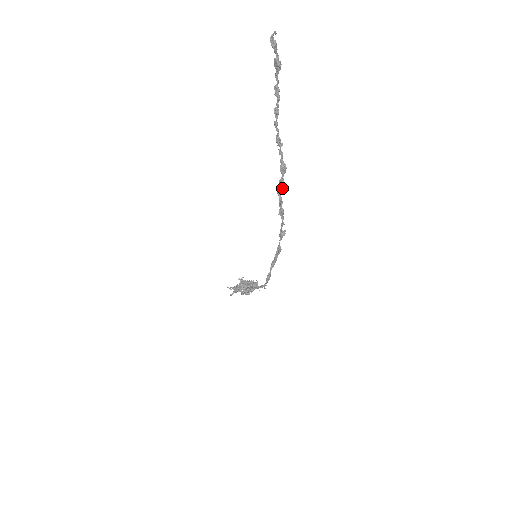
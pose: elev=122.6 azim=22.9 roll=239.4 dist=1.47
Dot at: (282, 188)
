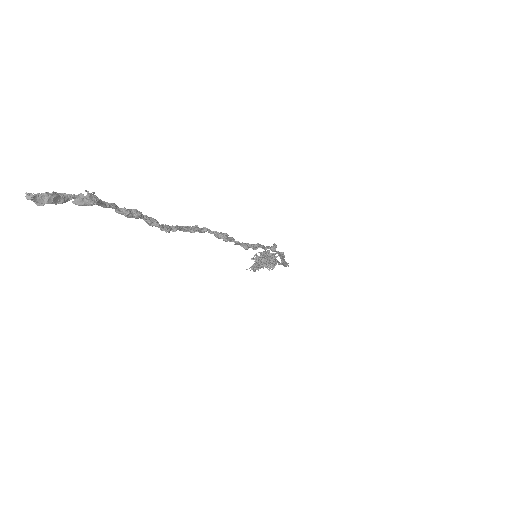
Dot at: (237, 242)
